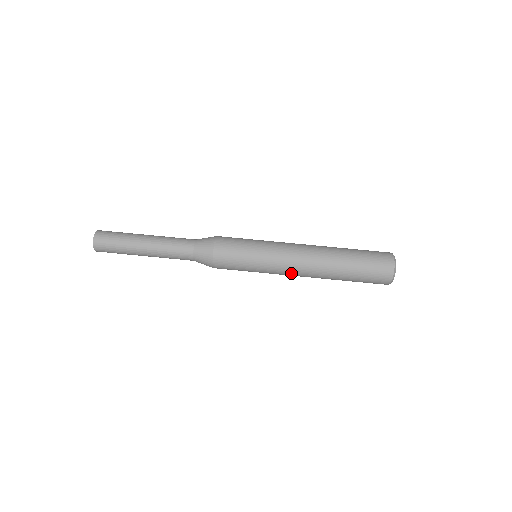
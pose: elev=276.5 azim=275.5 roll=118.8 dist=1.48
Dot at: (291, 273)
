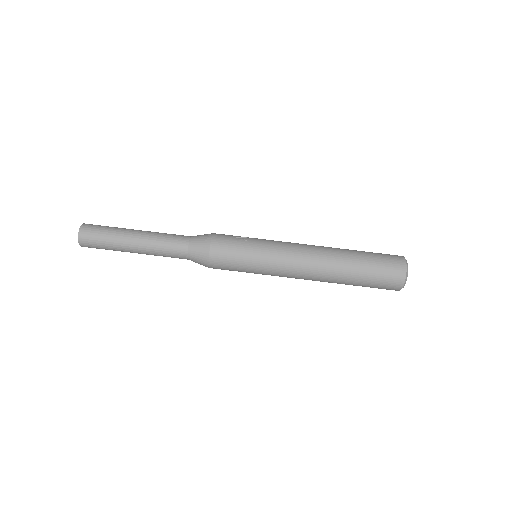
Dot at: occluded
